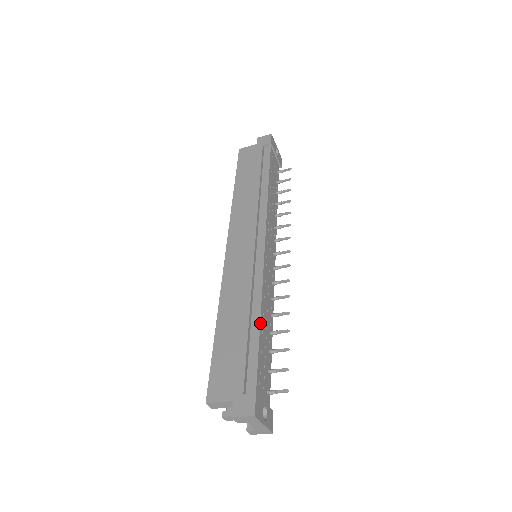
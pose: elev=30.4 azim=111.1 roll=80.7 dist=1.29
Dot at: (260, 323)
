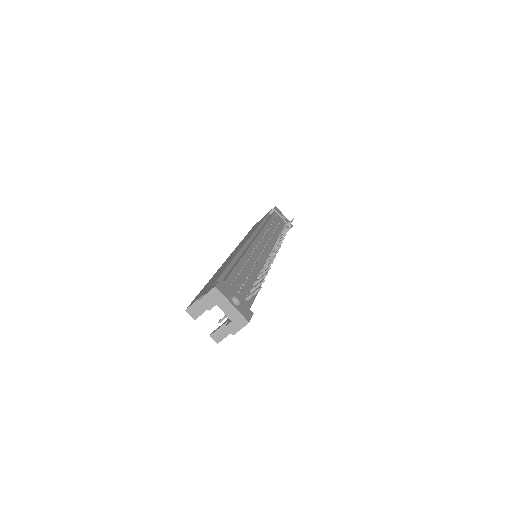
Dot at: (239, 261)
